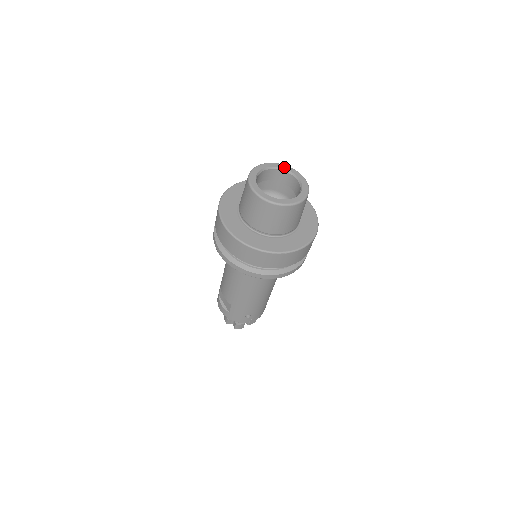
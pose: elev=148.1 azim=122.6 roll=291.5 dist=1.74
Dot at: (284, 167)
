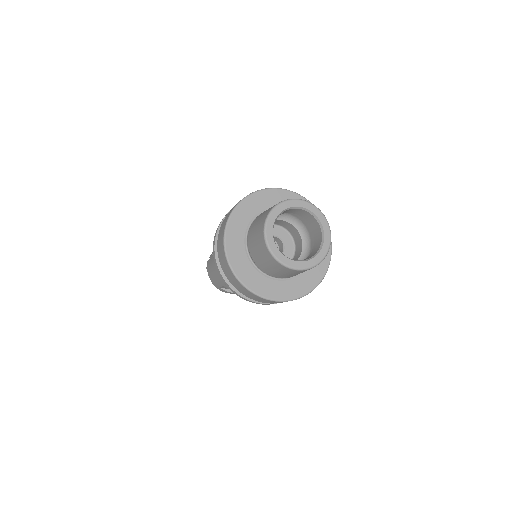
Dot at: (282, 208)
